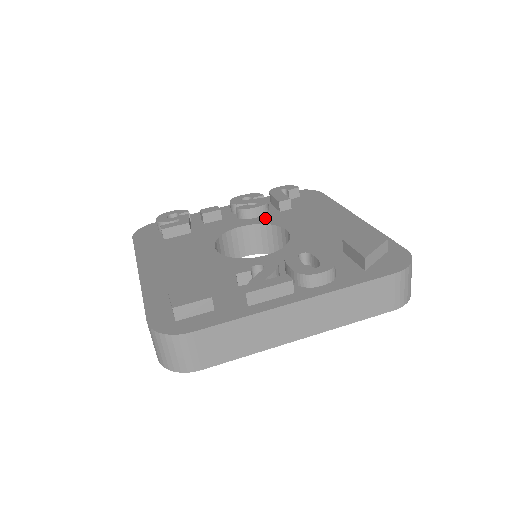
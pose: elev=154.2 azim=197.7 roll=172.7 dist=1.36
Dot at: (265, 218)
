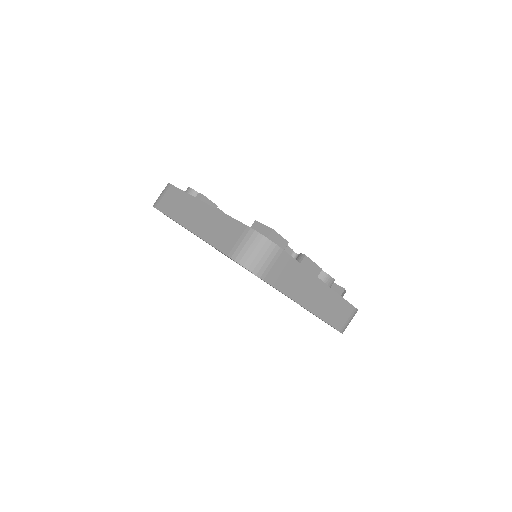
Dot at: occluded
